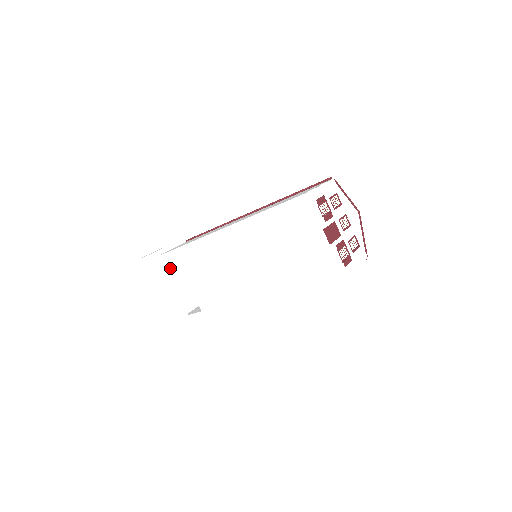
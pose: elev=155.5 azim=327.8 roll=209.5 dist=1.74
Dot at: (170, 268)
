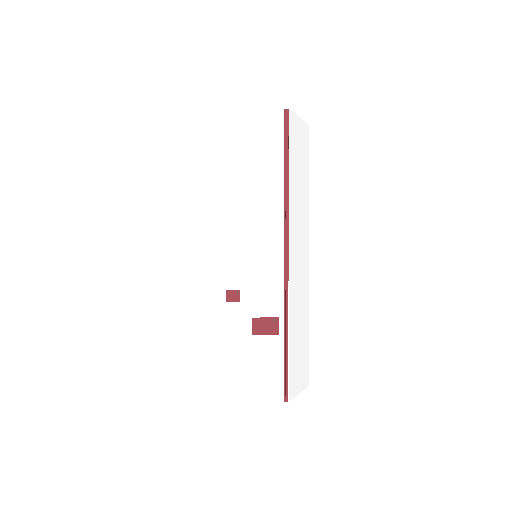
Dot at: occluded
